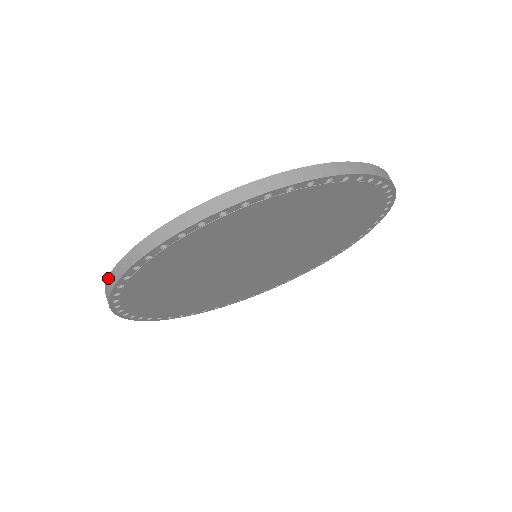
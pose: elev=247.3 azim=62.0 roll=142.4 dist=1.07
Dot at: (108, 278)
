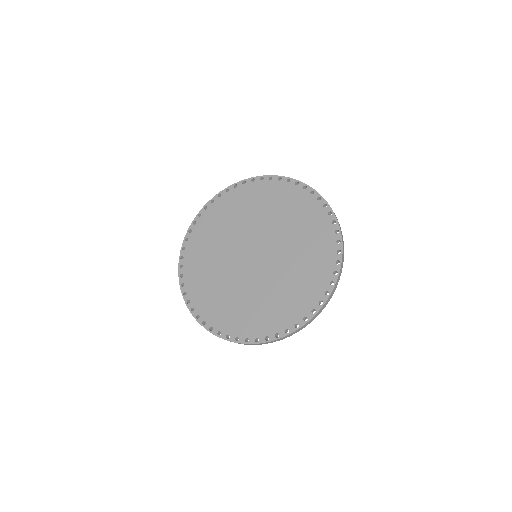
Dot at: (201, 325)
